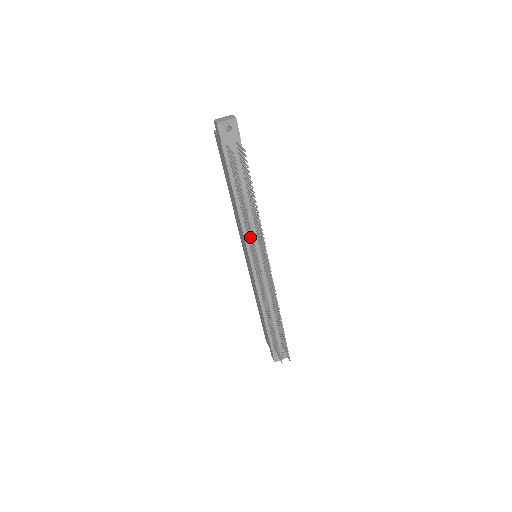
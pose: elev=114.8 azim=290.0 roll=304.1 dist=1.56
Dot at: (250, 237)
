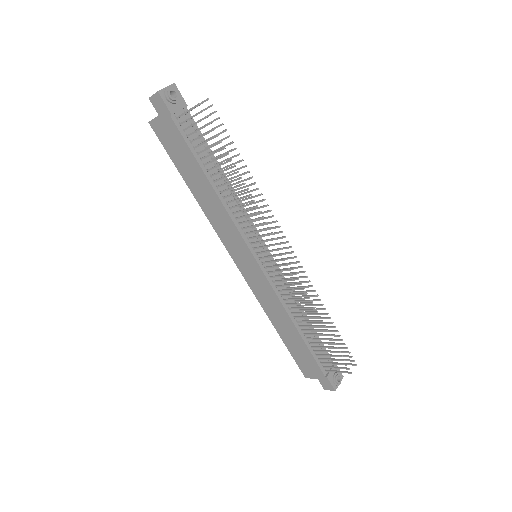
Dot at: (247, 220)
